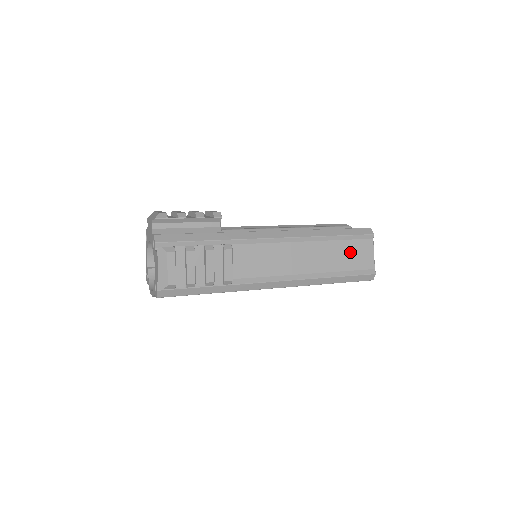
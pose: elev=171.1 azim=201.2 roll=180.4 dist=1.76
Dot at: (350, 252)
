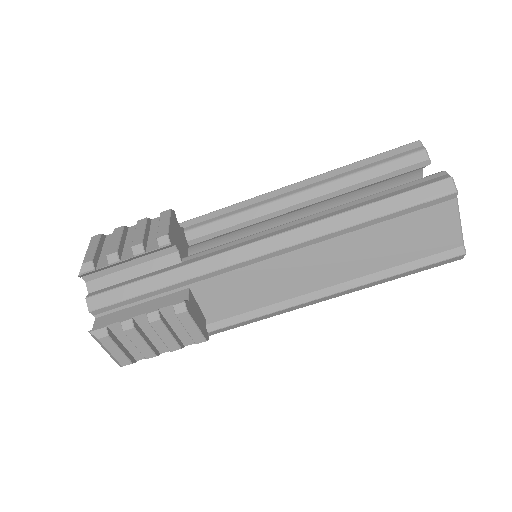
Dot at: (408, 234)
